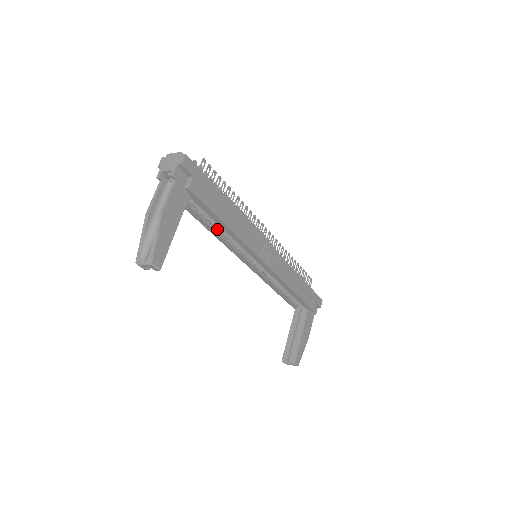
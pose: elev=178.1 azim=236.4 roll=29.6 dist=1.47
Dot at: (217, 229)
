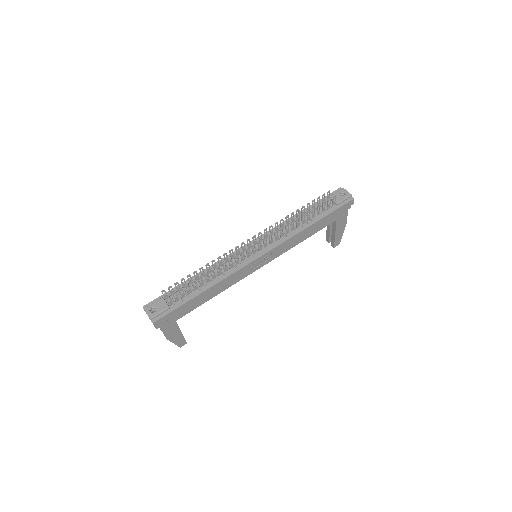
Dot at: occluded
